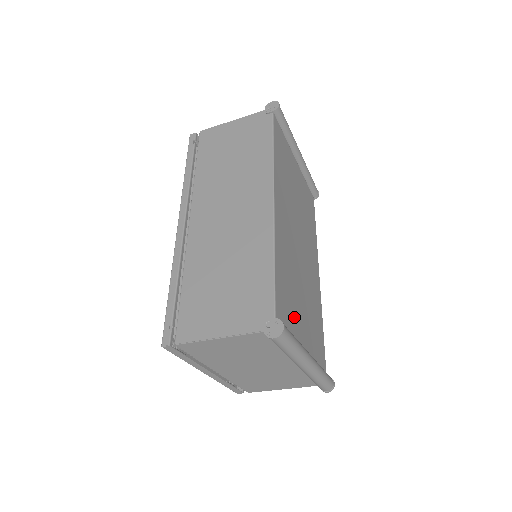
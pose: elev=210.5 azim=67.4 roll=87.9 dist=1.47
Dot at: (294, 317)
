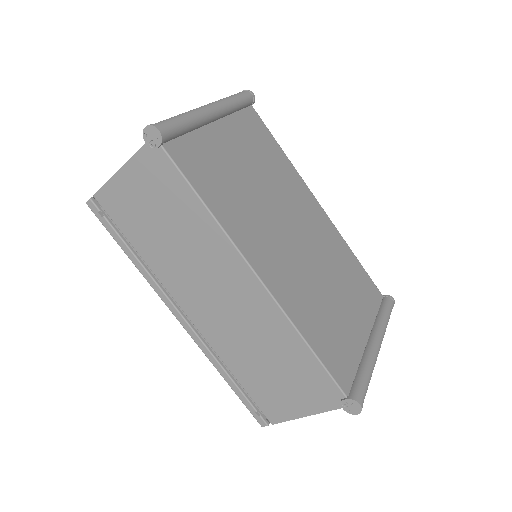
Dot at: (346, 339)
